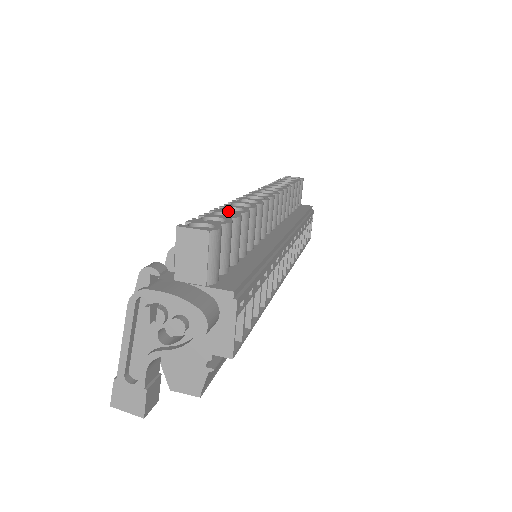
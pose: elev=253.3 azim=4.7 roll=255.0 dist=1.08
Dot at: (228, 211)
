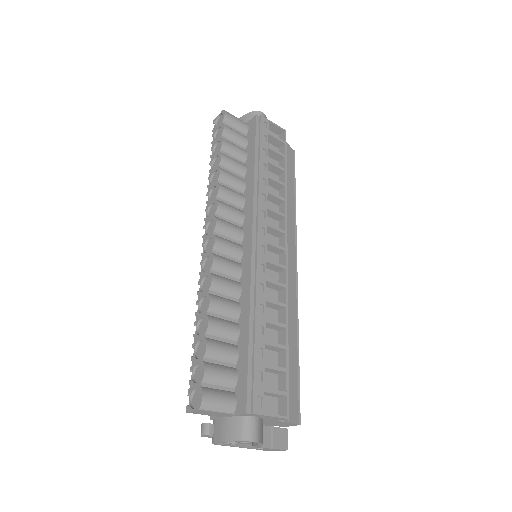
Dot at: (199, 338)
